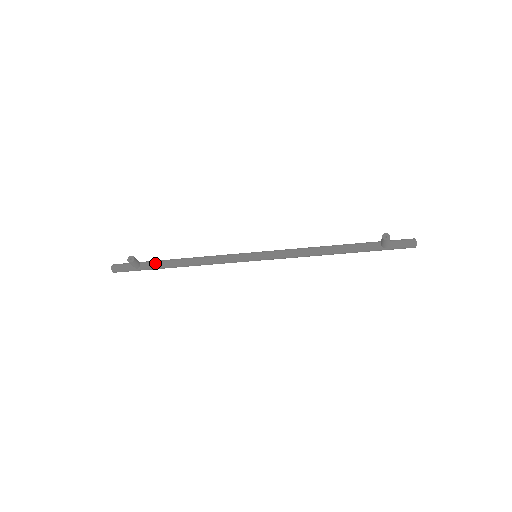
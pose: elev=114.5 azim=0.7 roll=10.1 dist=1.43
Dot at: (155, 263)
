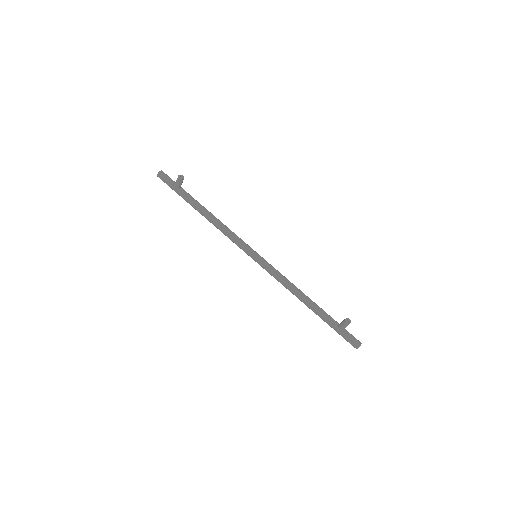
Dot at: (190, 196)
